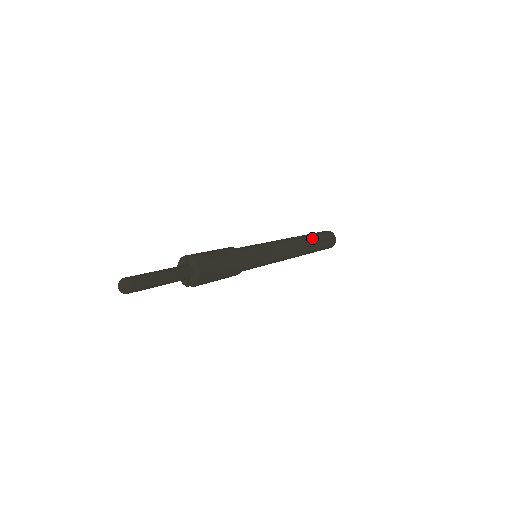
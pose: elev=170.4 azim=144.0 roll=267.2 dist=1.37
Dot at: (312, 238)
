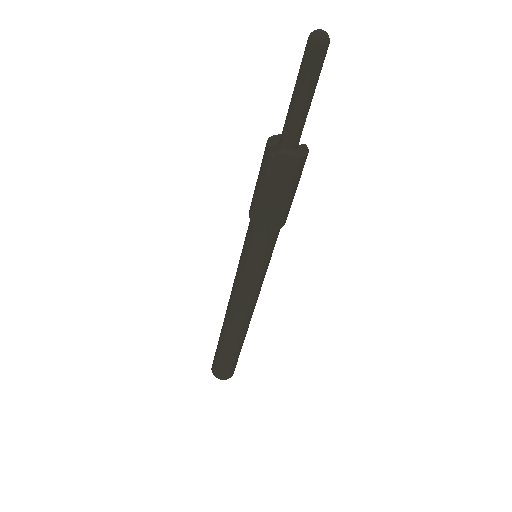
Dot at: occluded
